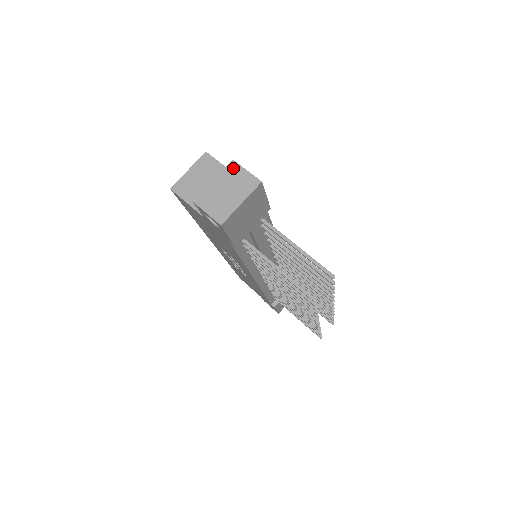
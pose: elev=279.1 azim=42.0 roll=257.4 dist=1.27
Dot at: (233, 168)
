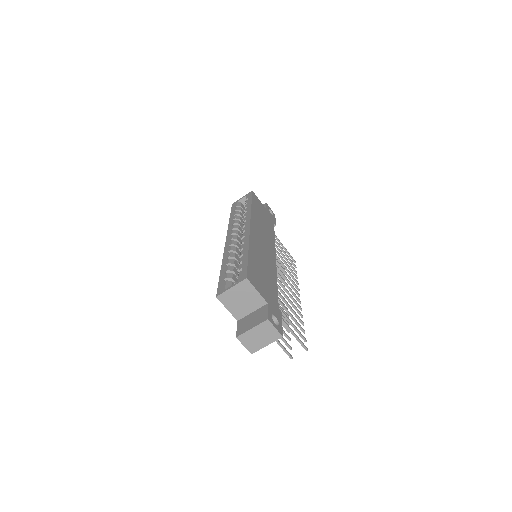
Dot at: (267, 324)
